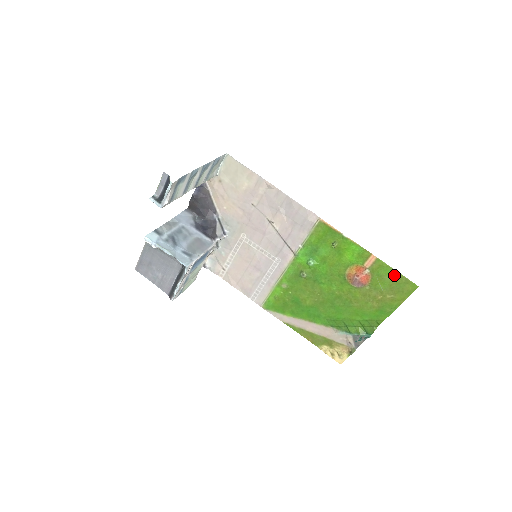
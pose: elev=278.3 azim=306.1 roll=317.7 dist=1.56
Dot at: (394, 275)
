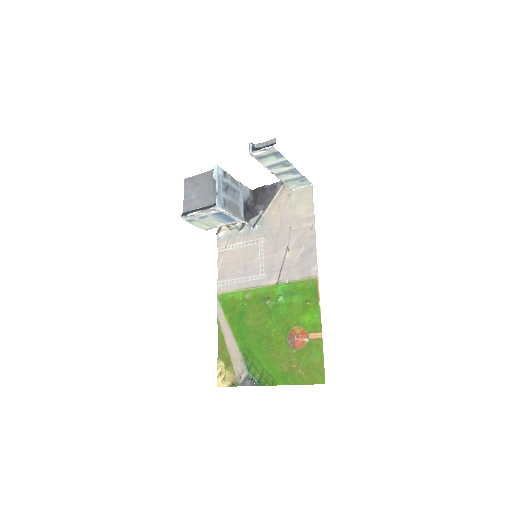
Dot at: (319, 360)
